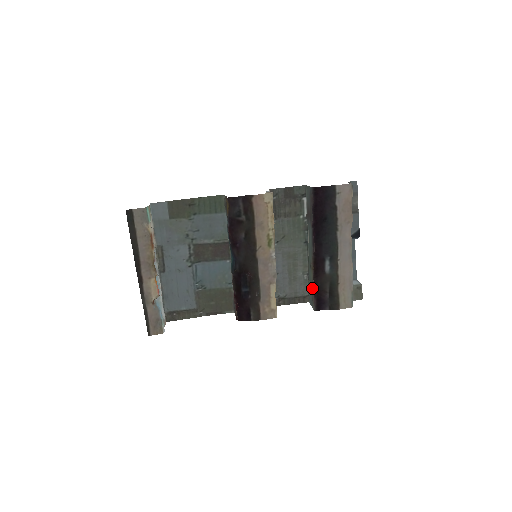
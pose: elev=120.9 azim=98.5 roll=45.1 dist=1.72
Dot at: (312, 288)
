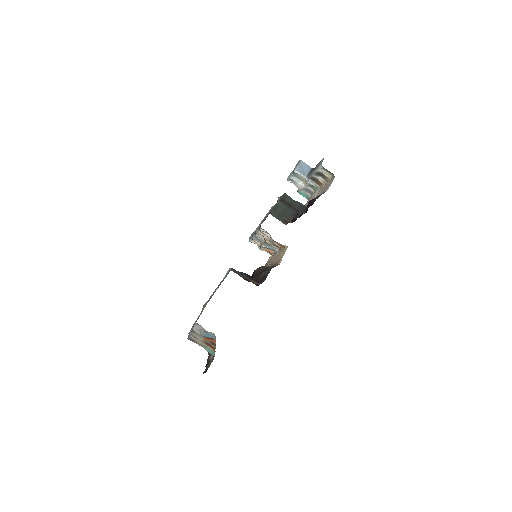
Dot at: (286, 222)
